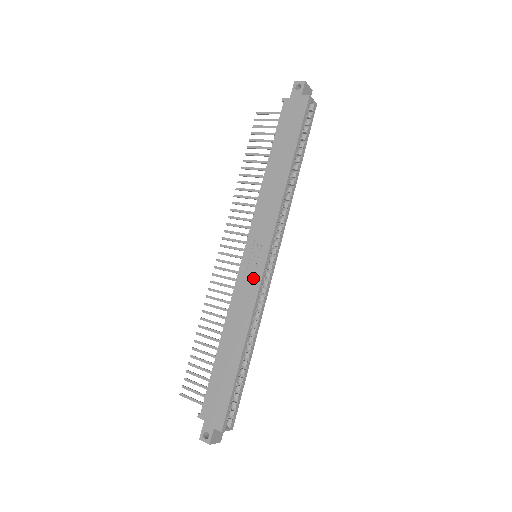
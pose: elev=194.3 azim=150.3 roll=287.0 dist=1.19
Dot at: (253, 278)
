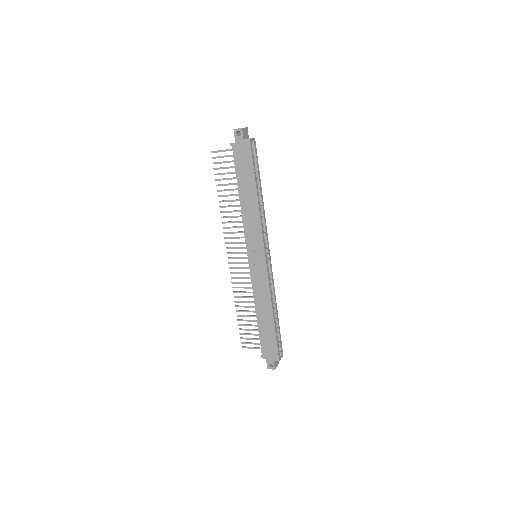
Dot at: (262, 273)
